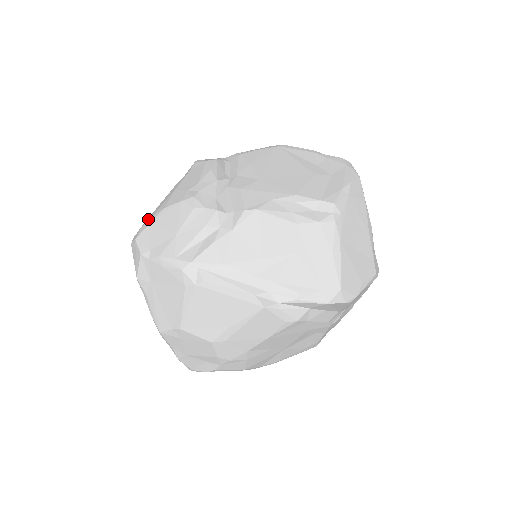
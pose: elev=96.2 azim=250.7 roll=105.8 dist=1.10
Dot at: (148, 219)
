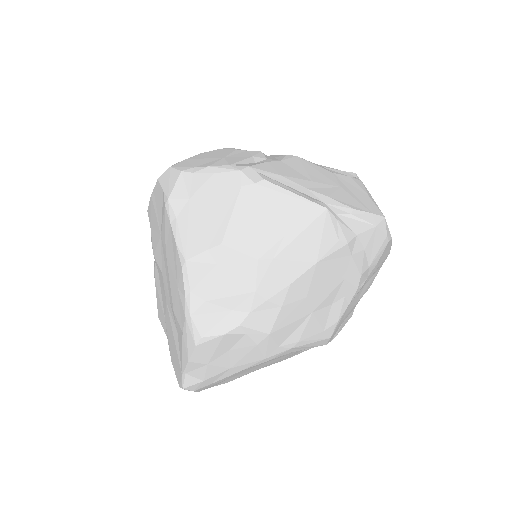
Dot at: occluded
